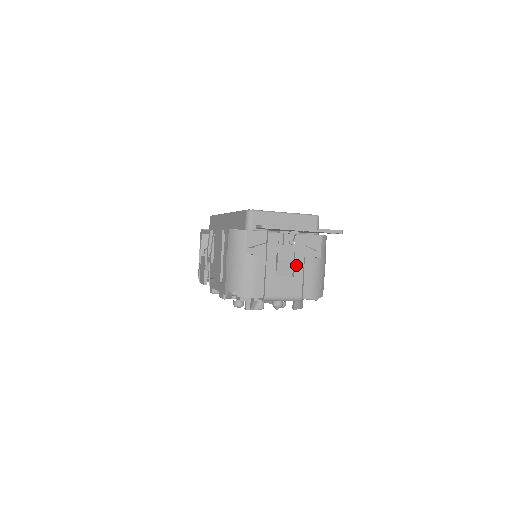
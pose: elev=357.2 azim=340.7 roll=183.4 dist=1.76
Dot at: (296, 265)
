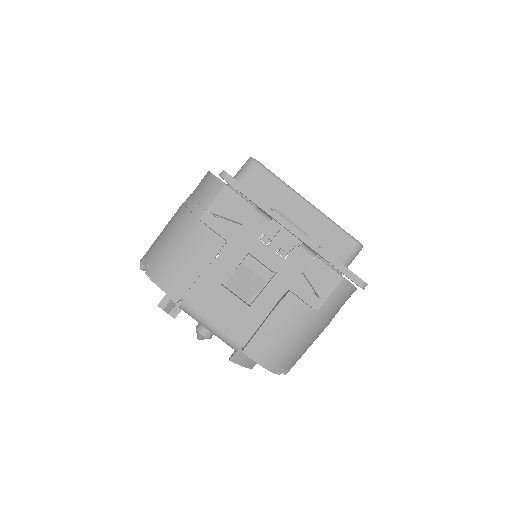
Dot at: (266, 292)
